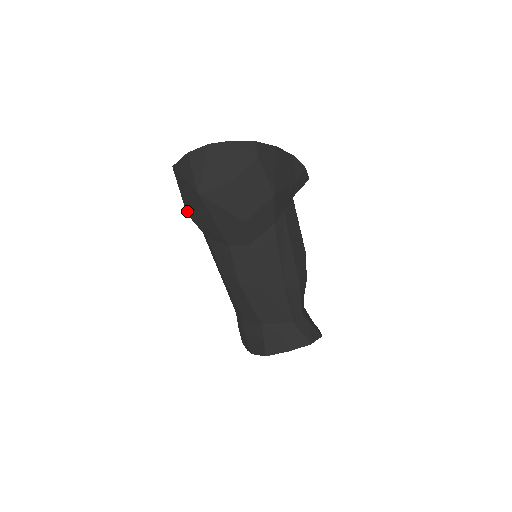
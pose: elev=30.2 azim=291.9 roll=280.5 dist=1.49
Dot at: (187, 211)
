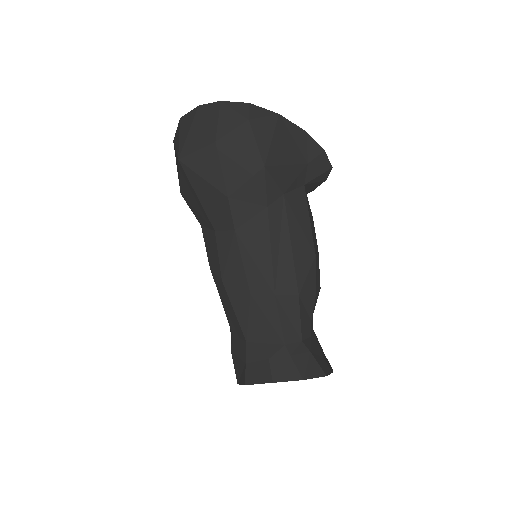
Dot at: (180, 190)
